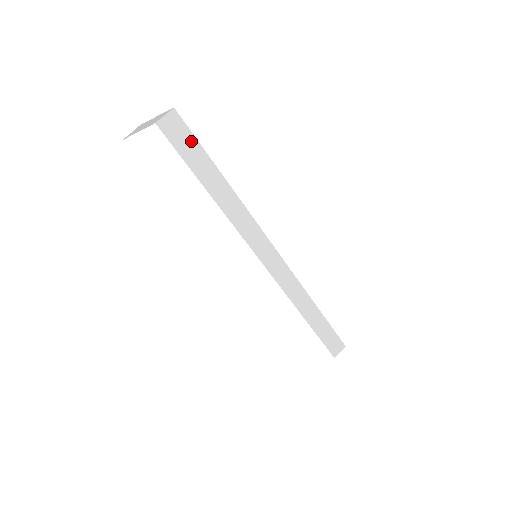
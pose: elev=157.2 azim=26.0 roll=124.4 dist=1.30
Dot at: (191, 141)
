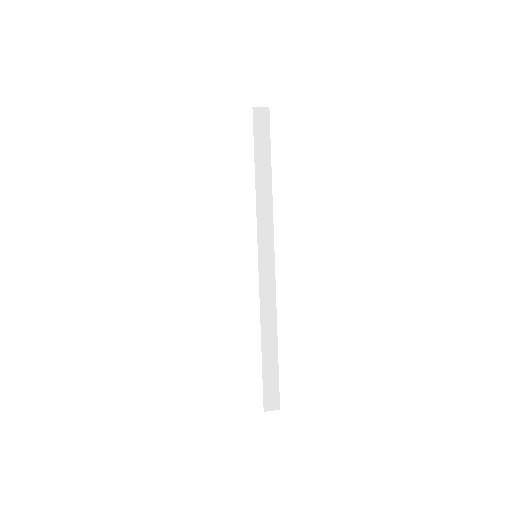
Dot at: (266, 133)
